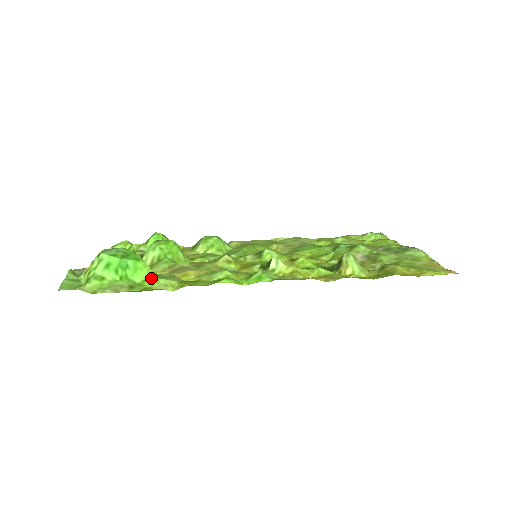
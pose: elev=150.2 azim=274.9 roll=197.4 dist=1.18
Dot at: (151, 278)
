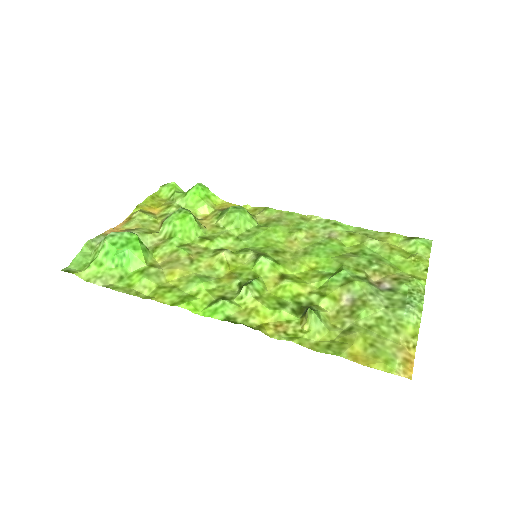
Dot at: (140, 272)
